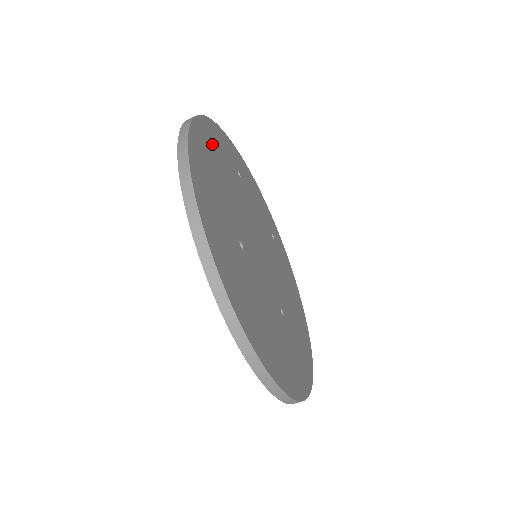
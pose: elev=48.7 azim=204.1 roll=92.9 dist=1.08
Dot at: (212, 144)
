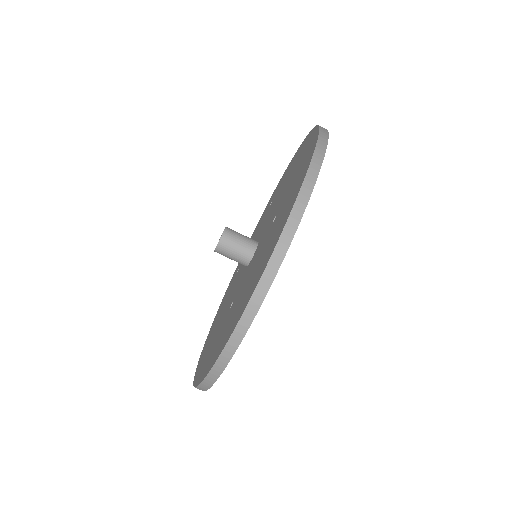
Dot at: occluded
